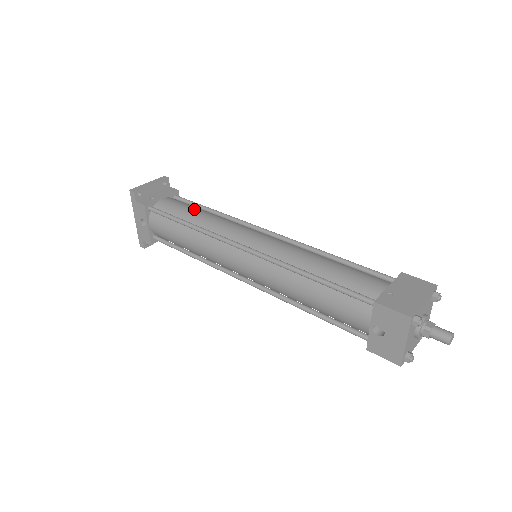
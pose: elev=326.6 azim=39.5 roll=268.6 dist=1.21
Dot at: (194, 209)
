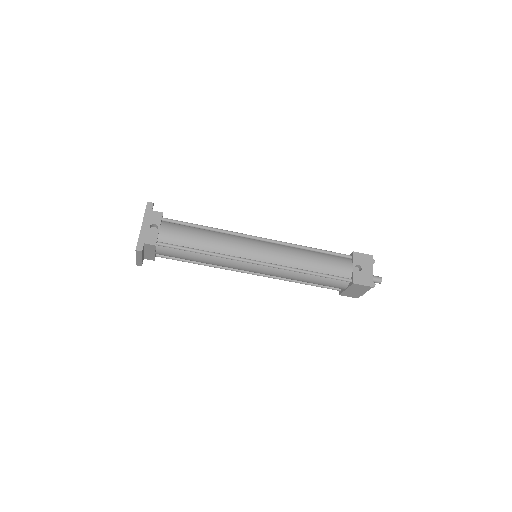
Dot at: occluded
